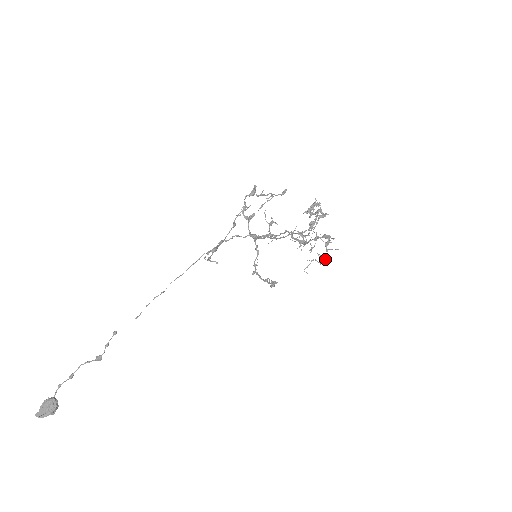
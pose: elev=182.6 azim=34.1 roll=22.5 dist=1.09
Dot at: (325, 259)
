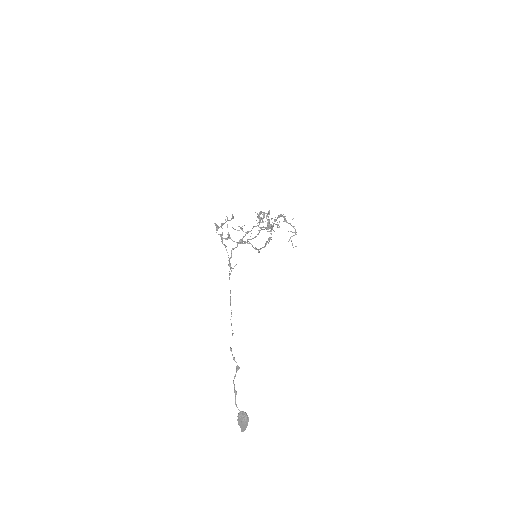
Dot at: (295, 229)
